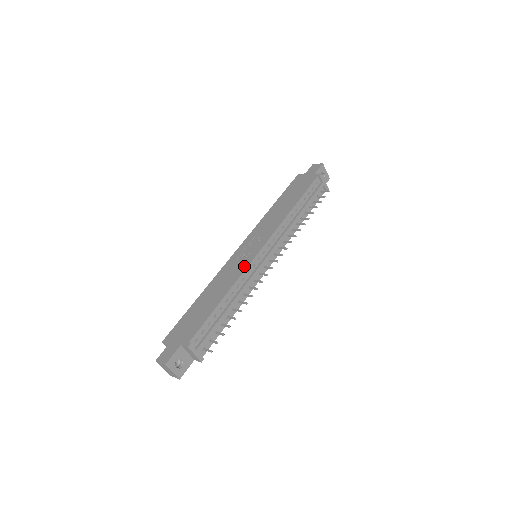
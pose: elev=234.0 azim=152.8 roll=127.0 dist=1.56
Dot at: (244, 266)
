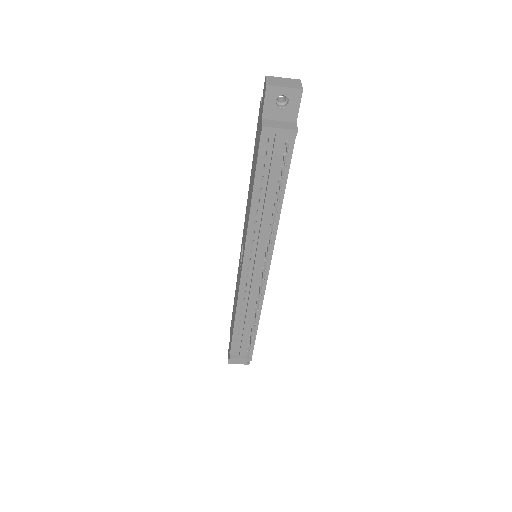
Dot at: (238, 286)
